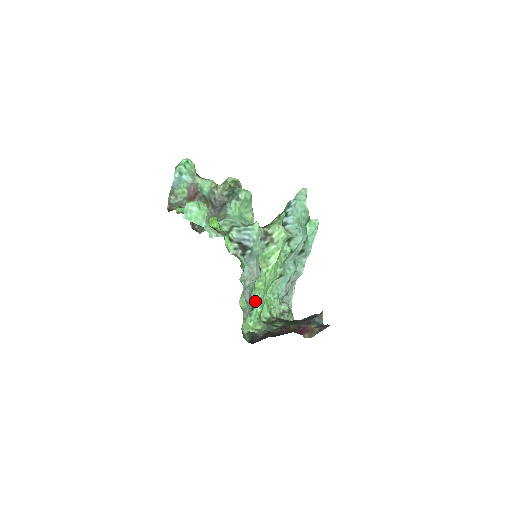
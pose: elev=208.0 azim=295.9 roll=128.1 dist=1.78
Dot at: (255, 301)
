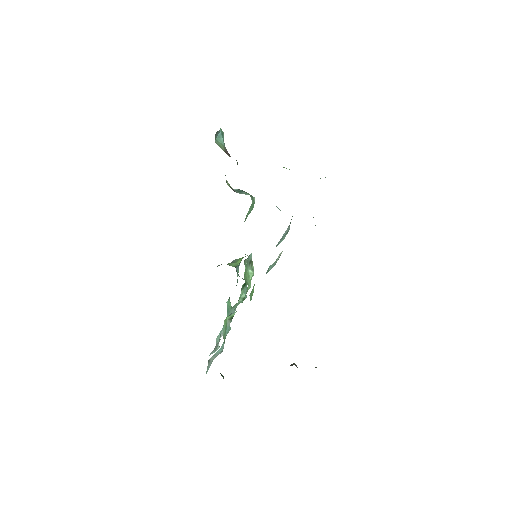
Dot at: occluded
